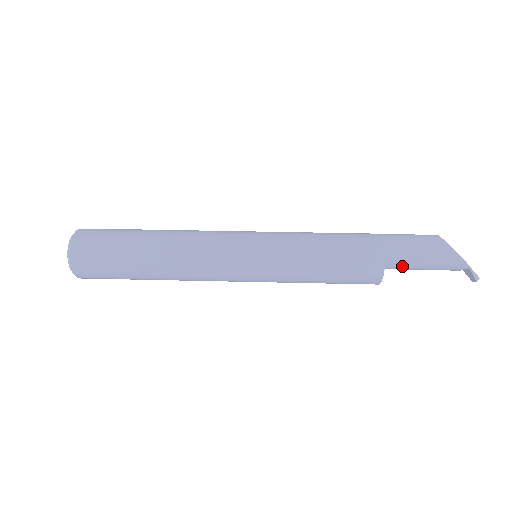
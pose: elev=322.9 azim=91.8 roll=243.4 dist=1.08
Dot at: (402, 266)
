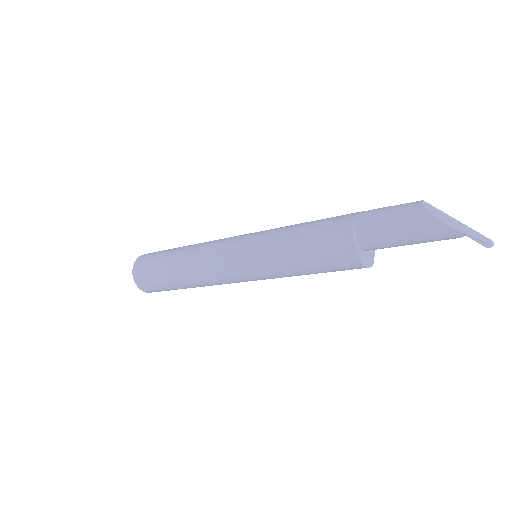
Dot at: (384, 245)
